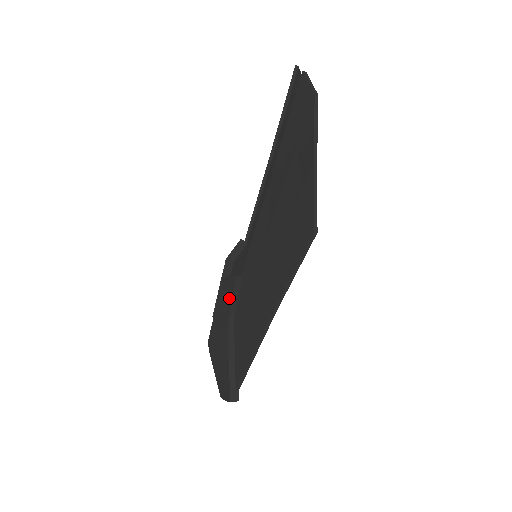
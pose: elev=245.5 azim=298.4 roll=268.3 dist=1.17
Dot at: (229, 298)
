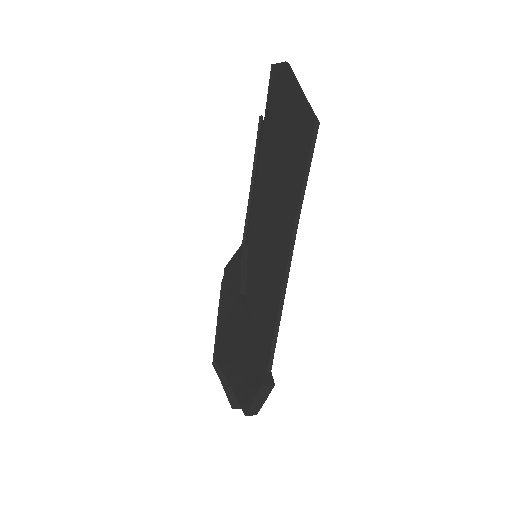
Dot at: (236, 275)
